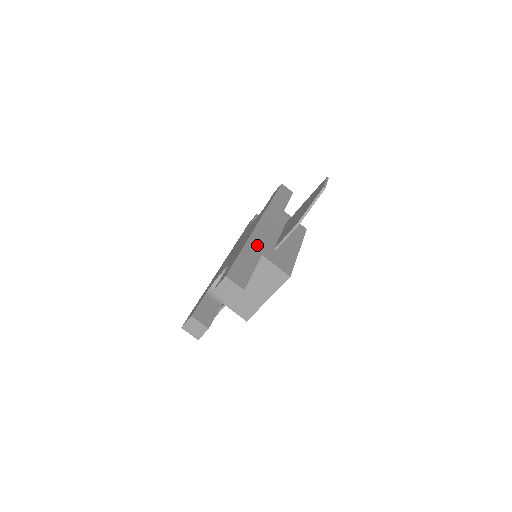
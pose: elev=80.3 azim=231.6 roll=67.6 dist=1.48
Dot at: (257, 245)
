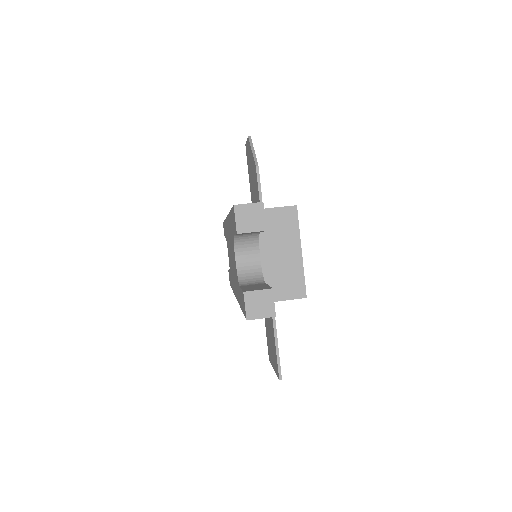
Dot at: occluded
